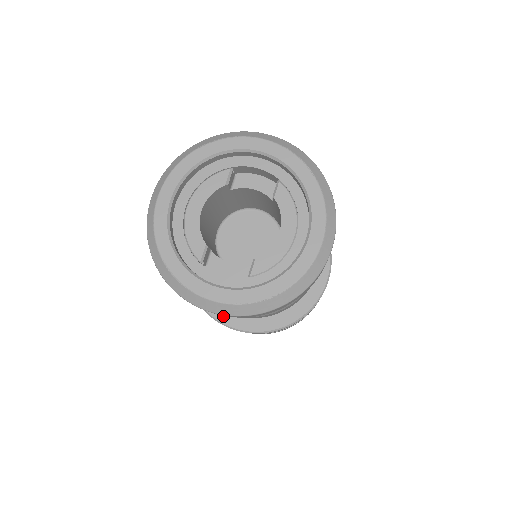
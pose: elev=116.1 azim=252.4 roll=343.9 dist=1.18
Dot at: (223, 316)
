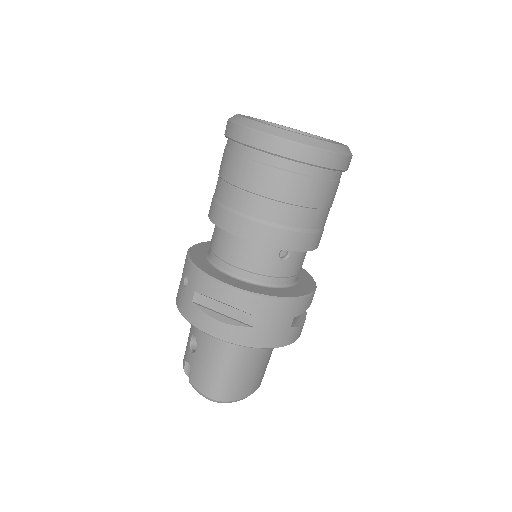
Dot at: (195, 256)
